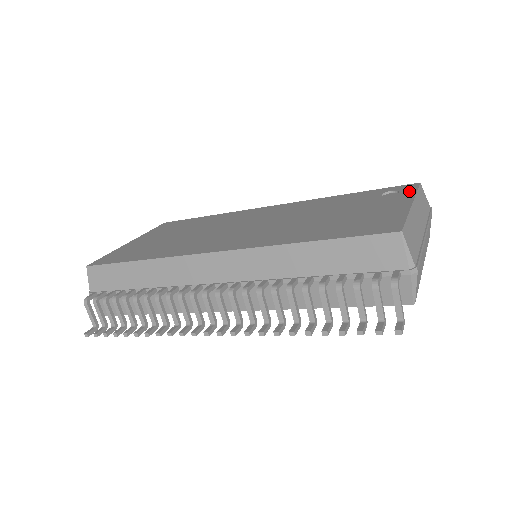
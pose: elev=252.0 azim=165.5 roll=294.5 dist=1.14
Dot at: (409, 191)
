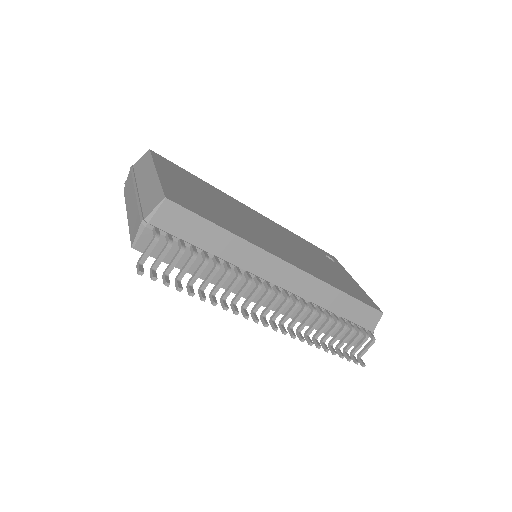
Dot at: (340, 265)
